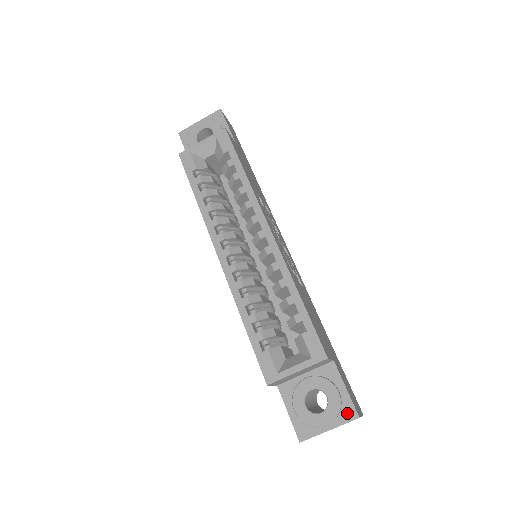
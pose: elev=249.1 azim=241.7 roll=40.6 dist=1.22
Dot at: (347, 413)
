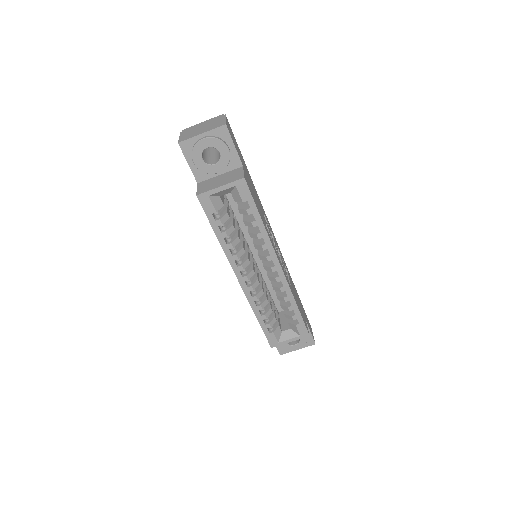
Dot at: (309, 343)
